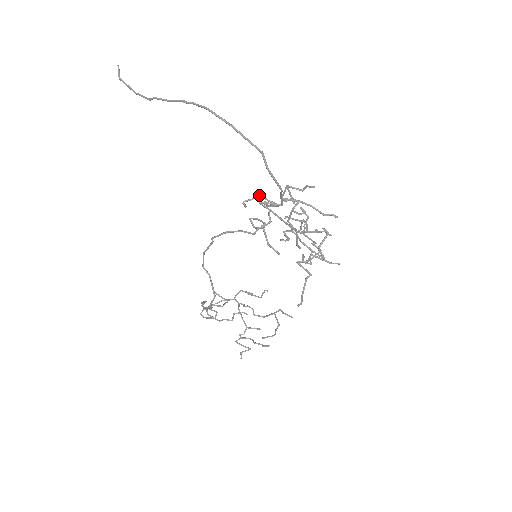
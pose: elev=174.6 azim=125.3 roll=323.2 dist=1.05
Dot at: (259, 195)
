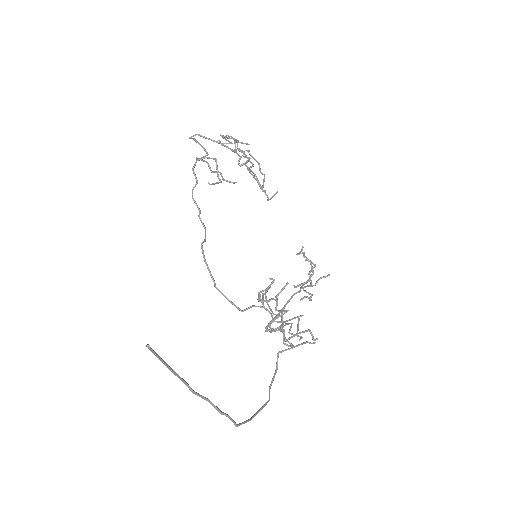
Dot at: (275, 310)
